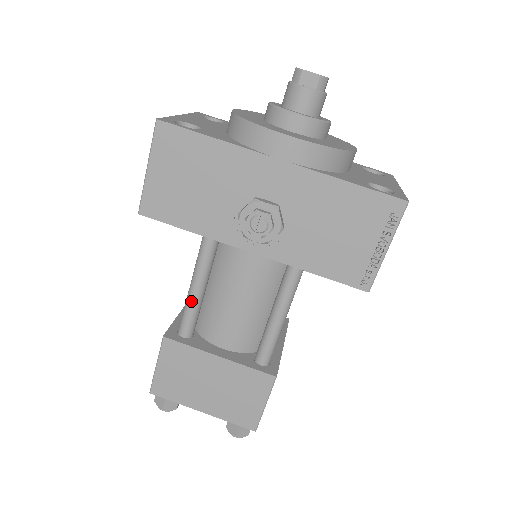
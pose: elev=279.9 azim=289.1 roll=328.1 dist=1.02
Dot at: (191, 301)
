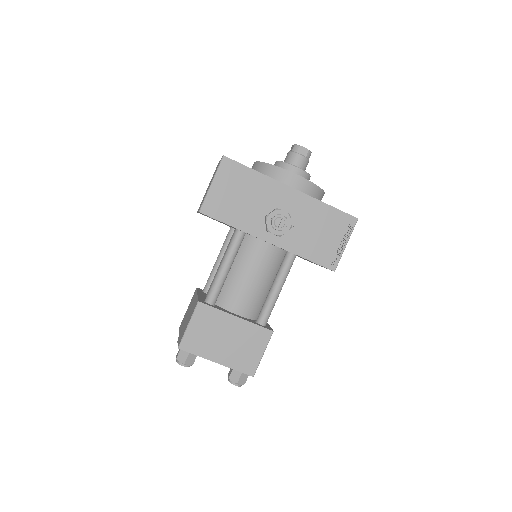
Dot at: (220, 277)
